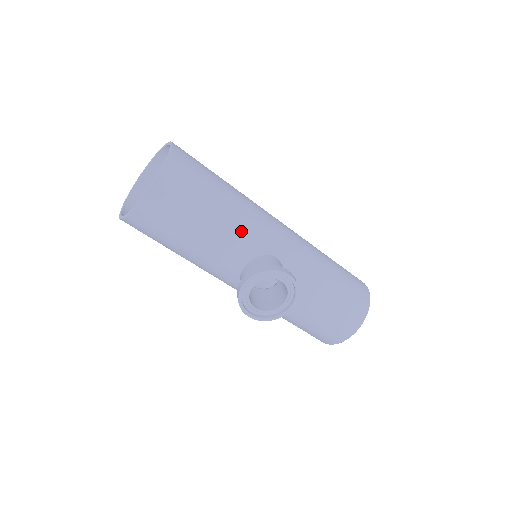
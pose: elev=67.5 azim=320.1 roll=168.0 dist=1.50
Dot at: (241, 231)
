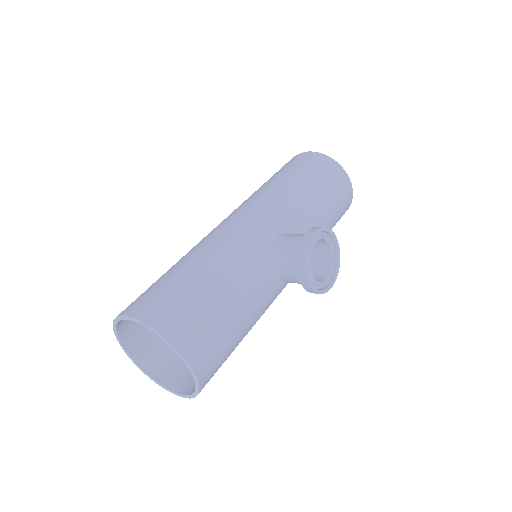
Dot at: (246, 267)
